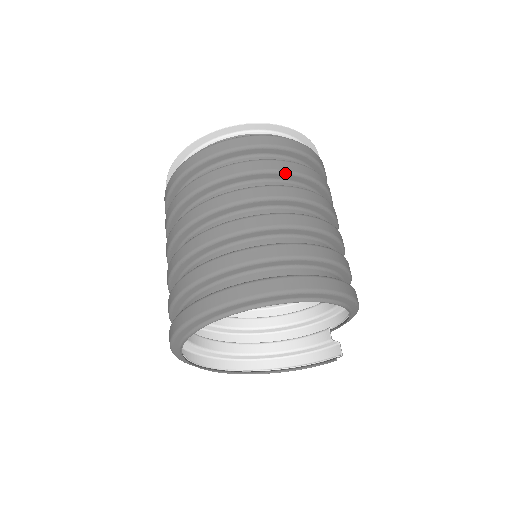
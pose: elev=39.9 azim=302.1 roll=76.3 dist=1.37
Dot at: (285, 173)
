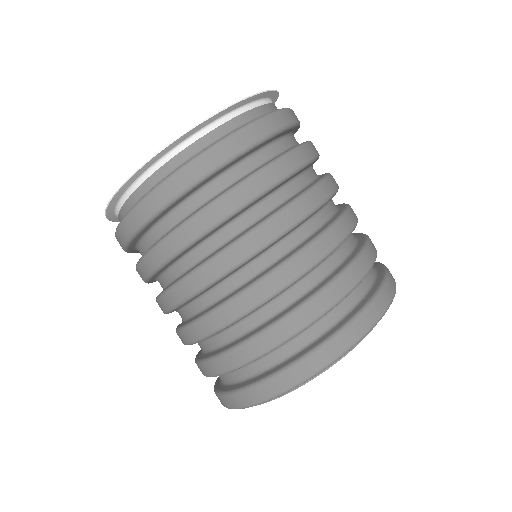
Dot at: (276, 185)
